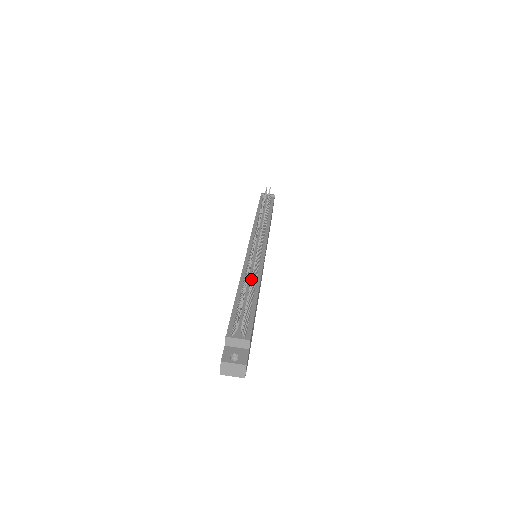
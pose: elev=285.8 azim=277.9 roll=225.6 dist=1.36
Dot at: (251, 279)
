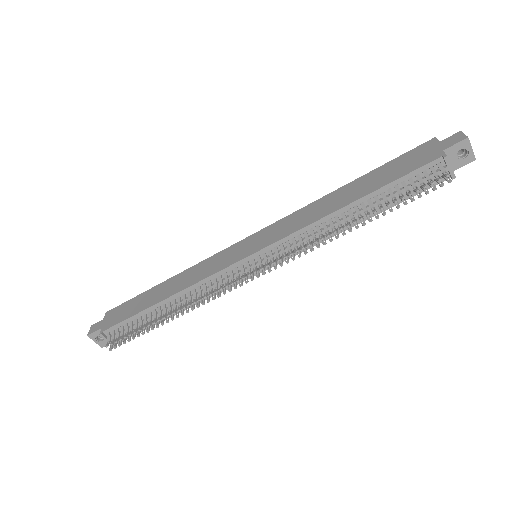
Dot at: (166, 322)
